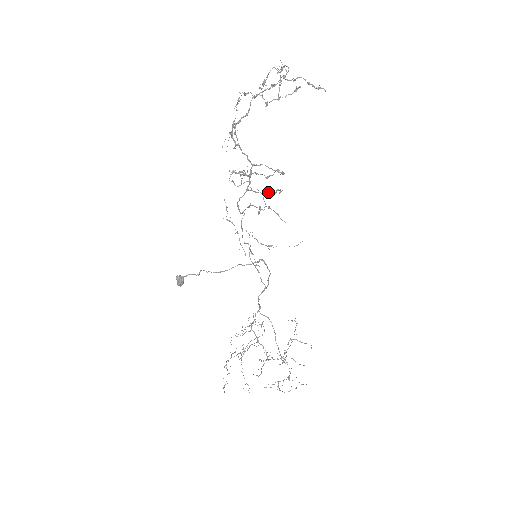
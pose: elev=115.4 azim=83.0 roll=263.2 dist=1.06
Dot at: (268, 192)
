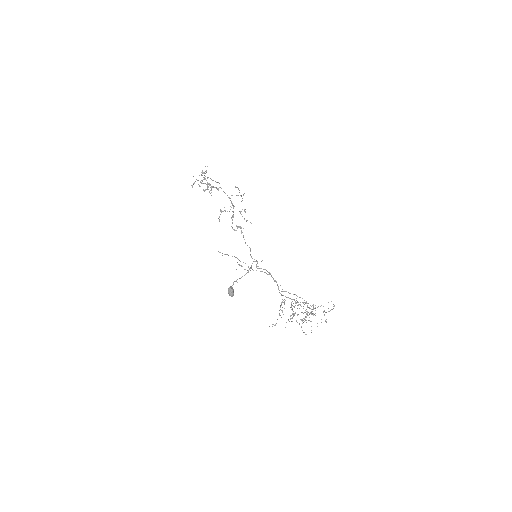
Dot at: occluded
